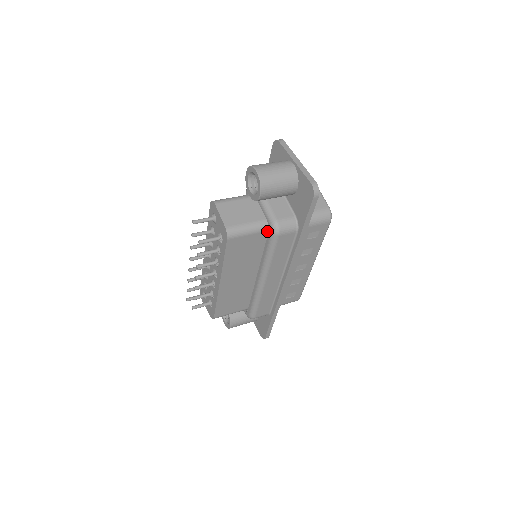
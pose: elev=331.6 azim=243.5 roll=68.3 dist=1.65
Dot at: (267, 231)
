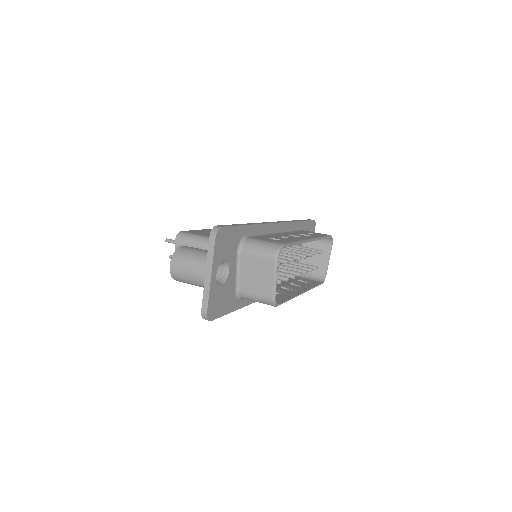
Dot at: occluded
